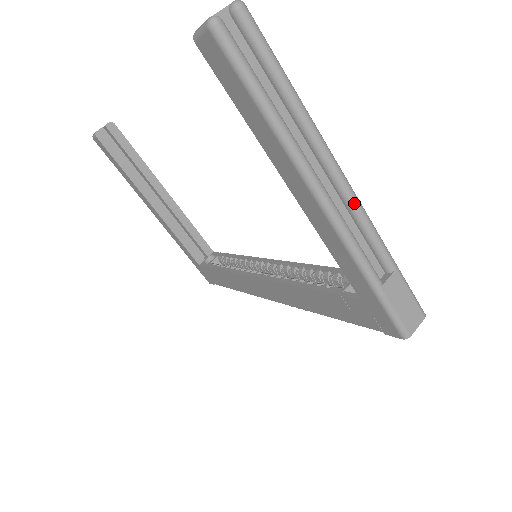
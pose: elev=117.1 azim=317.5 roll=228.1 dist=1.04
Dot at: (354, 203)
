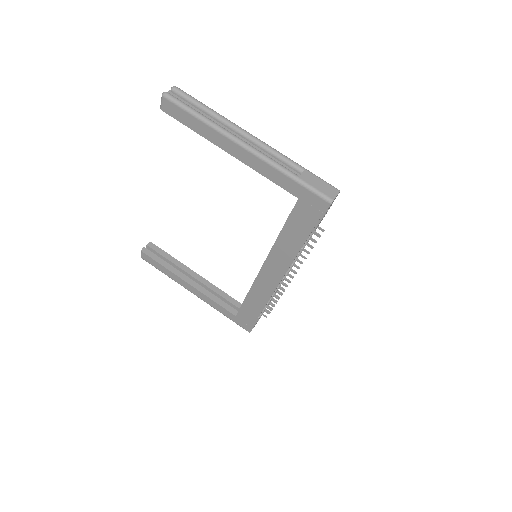
Dot at: (263, 144)
